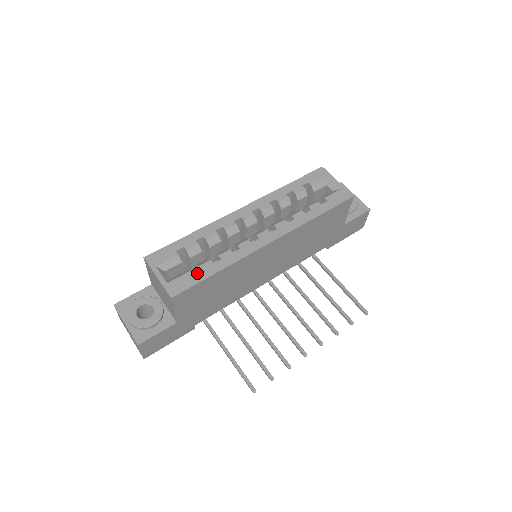
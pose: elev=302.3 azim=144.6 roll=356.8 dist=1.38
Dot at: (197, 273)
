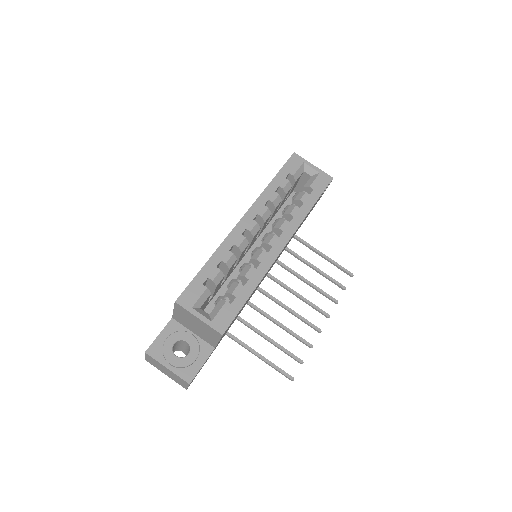
Dot at: (234, 301)
